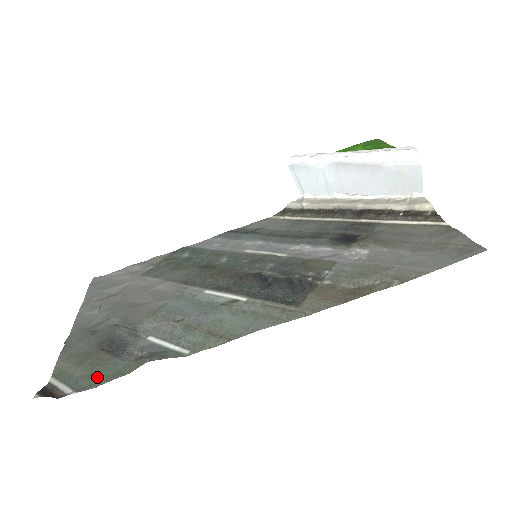
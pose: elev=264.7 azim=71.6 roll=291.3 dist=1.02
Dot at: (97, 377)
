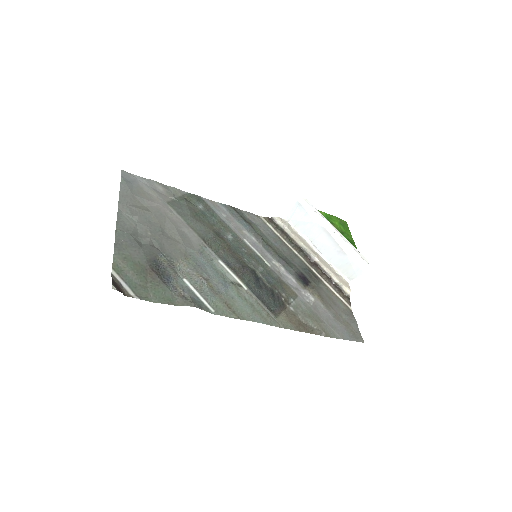
Dot at: (152, 293)
